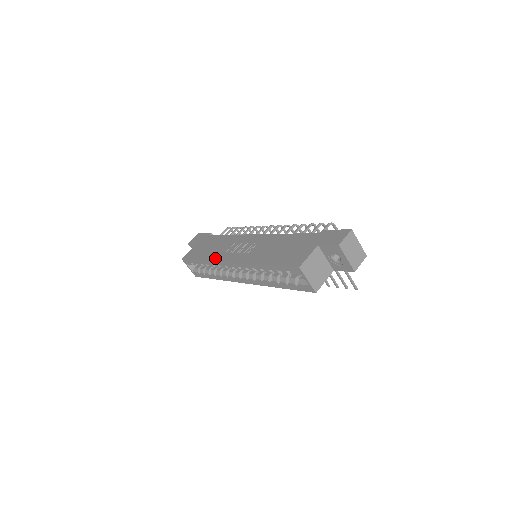
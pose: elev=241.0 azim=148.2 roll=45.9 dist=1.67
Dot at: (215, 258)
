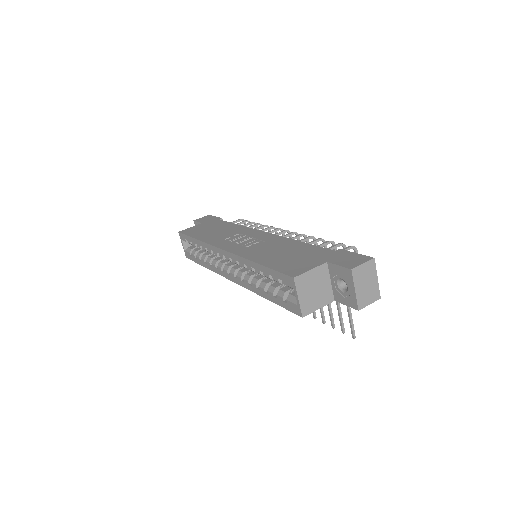
Dot at: (211, 241)
